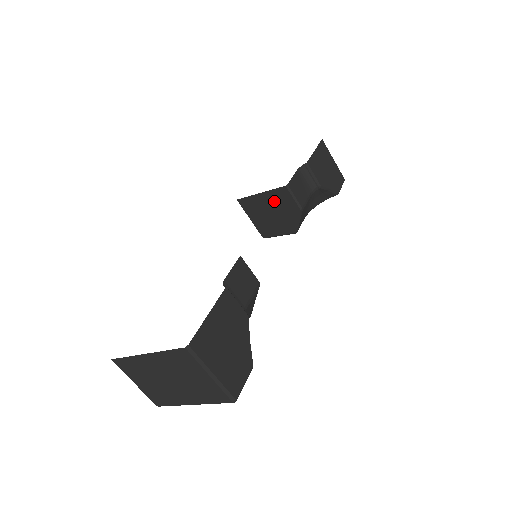
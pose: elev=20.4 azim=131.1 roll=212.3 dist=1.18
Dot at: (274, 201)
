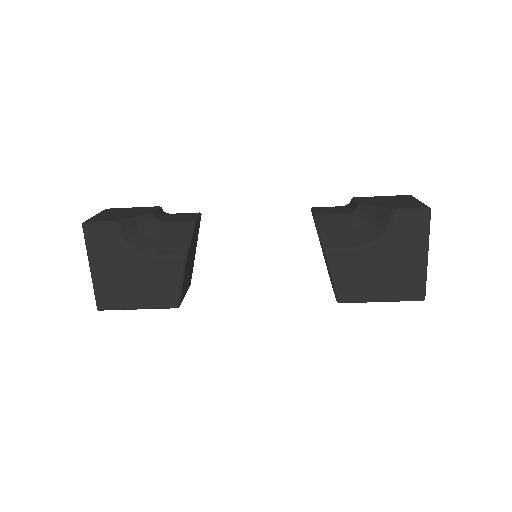
Dot at: occluded
